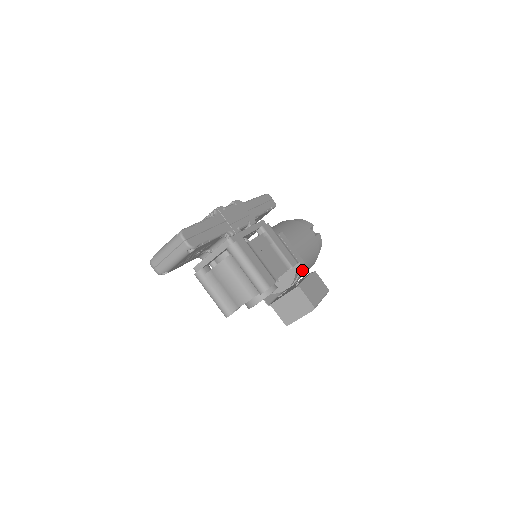
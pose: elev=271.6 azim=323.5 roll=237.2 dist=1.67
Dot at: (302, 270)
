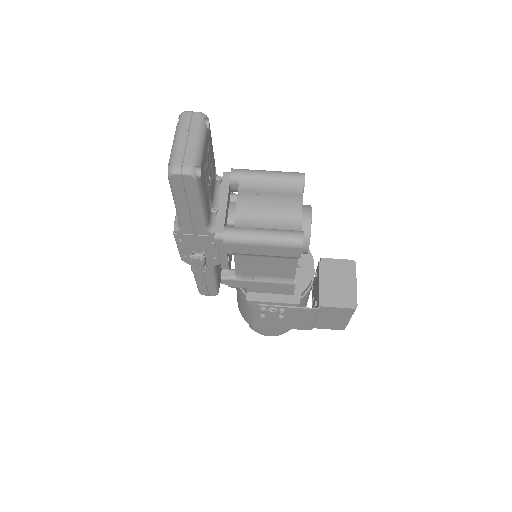
Dot at: occluded
